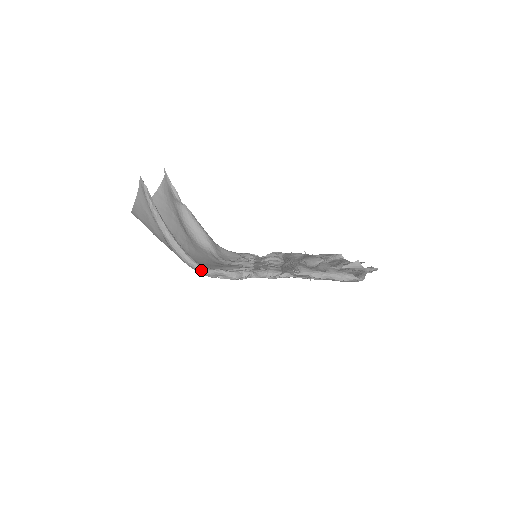
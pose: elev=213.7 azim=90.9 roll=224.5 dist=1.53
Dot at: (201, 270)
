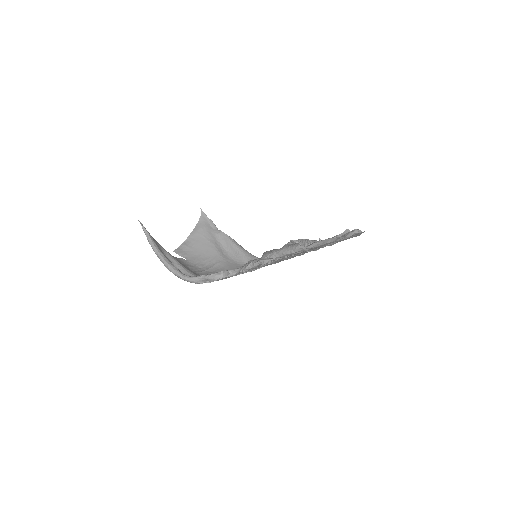
Dot at: (187, 279)
